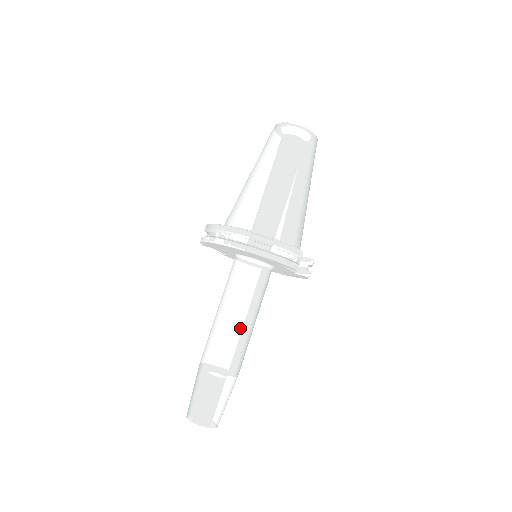
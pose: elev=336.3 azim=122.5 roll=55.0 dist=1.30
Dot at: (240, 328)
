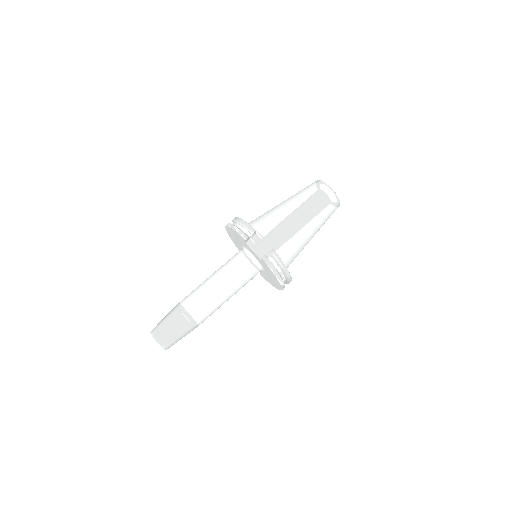
Dot at: (208, 282)
